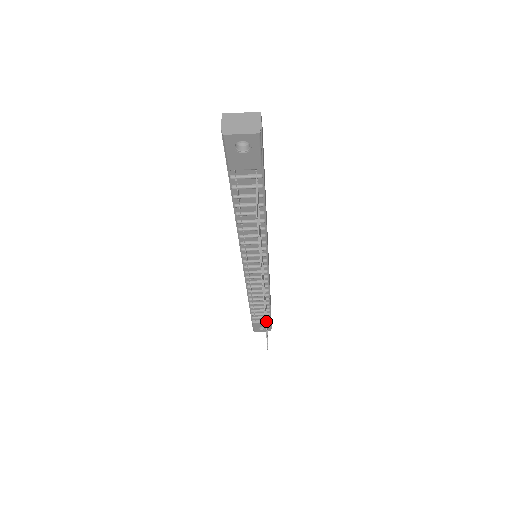
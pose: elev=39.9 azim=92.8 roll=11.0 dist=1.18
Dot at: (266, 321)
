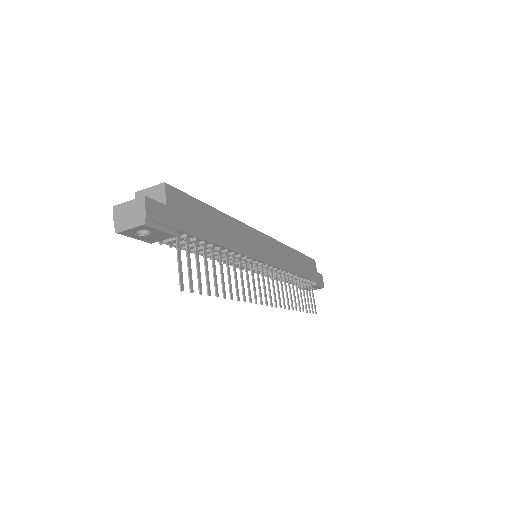
Dot at: (298, 299)
